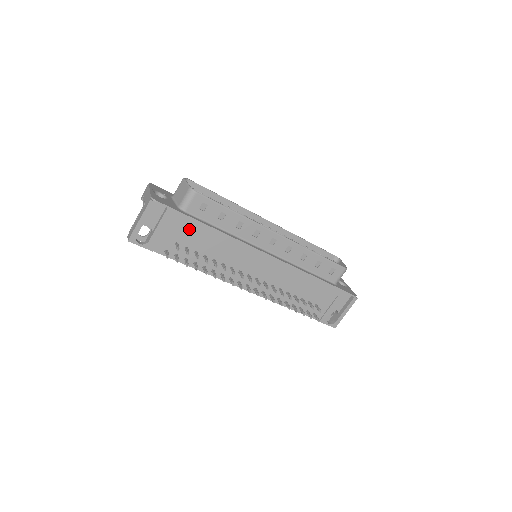
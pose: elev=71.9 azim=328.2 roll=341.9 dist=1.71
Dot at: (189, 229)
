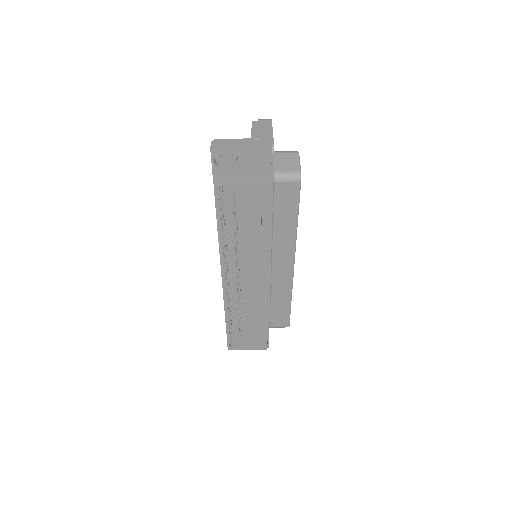
Dot at: (258, 196)
